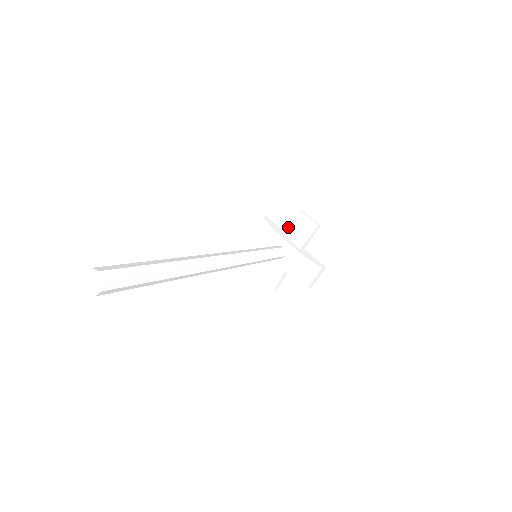
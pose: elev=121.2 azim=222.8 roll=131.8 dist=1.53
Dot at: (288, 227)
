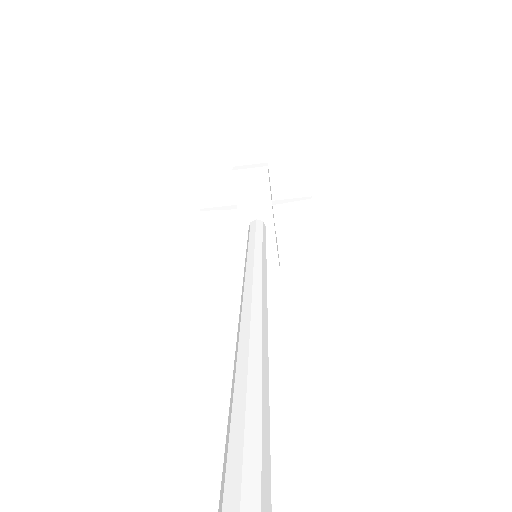
Dot at: (285, 204)
